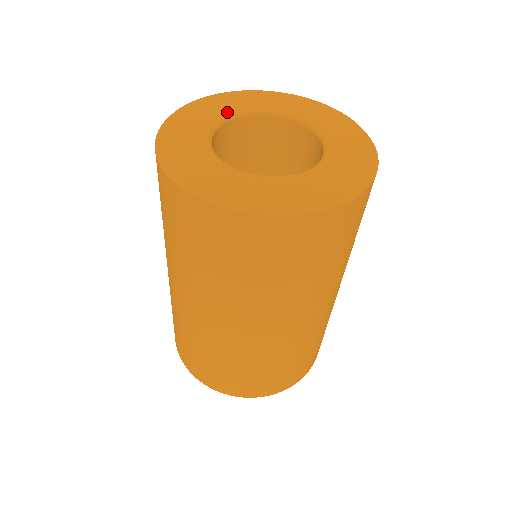
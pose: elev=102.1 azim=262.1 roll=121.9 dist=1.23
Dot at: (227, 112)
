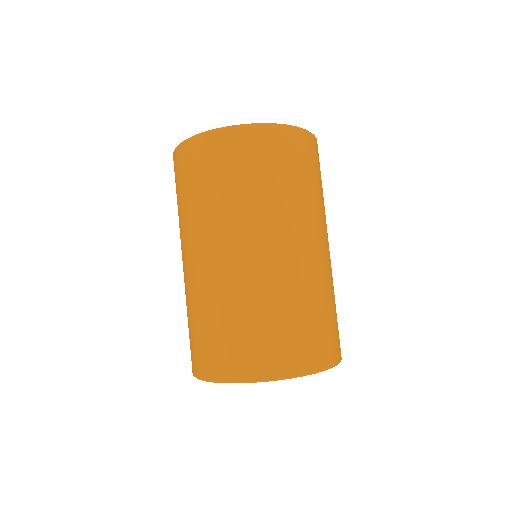
Dot at: occluded
